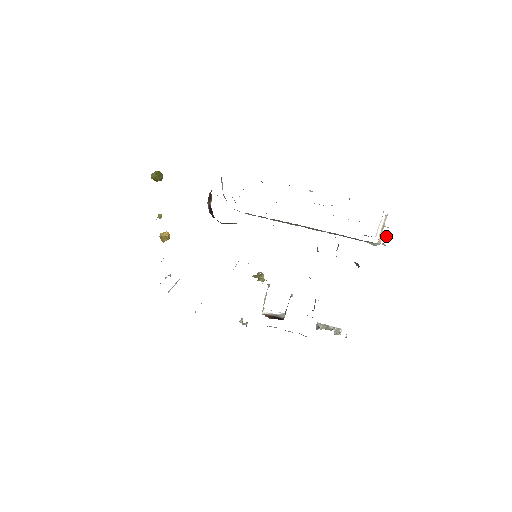
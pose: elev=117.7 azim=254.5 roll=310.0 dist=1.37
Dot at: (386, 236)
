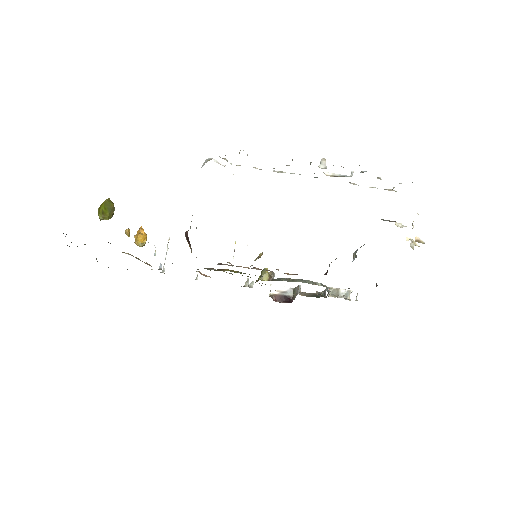
Dot at: (417, 244)
